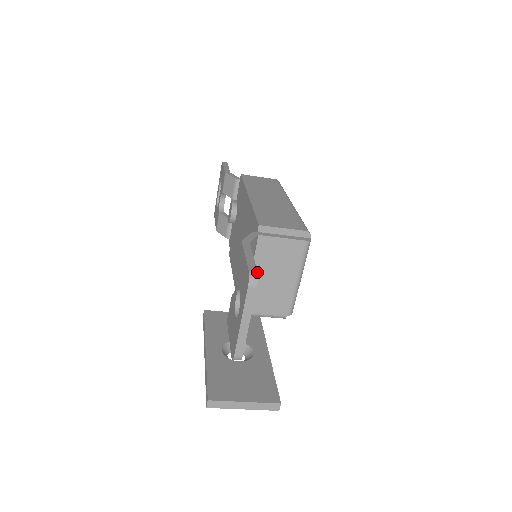
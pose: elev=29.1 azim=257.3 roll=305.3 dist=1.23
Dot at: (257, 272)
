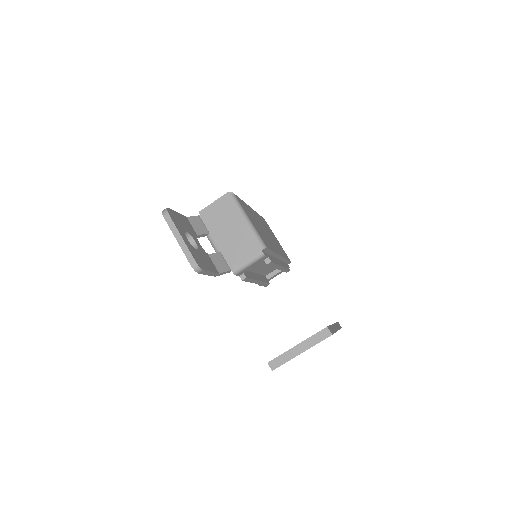
Dot at: (167, 208)
